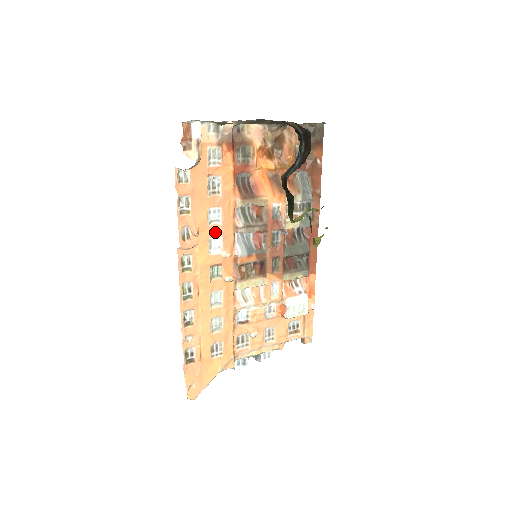
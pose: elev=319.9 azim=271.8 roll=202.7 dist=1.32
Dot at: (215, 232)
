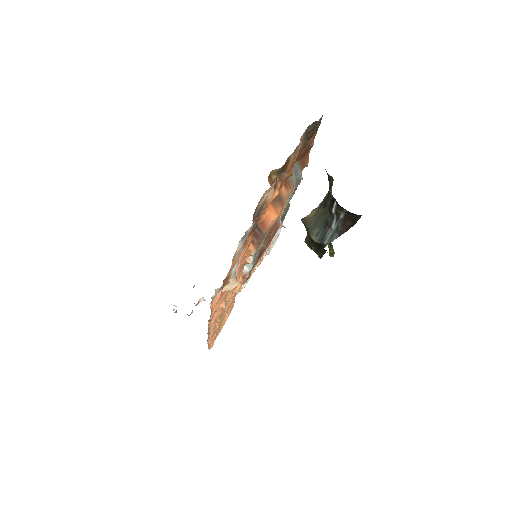
Dot at: occluded
